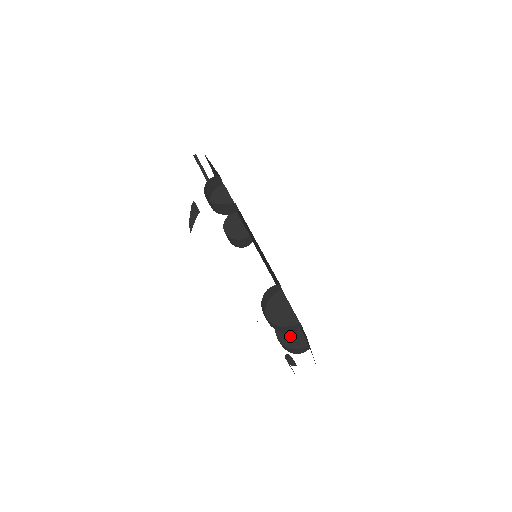
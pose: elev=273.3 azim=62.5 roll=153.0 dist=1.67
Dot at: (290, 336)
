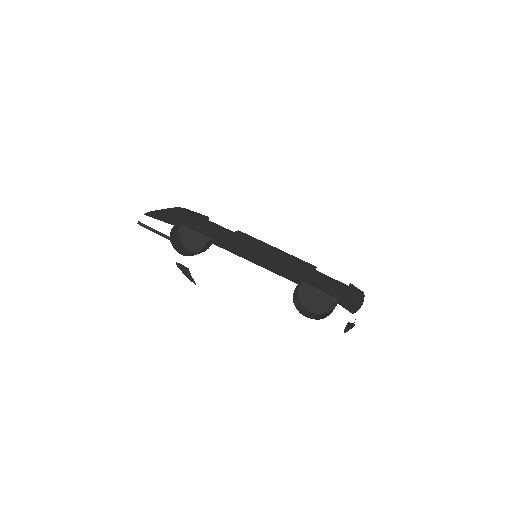
Dot at: occluded
